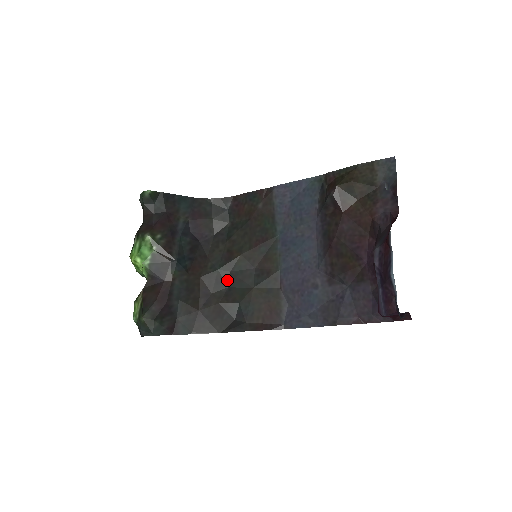
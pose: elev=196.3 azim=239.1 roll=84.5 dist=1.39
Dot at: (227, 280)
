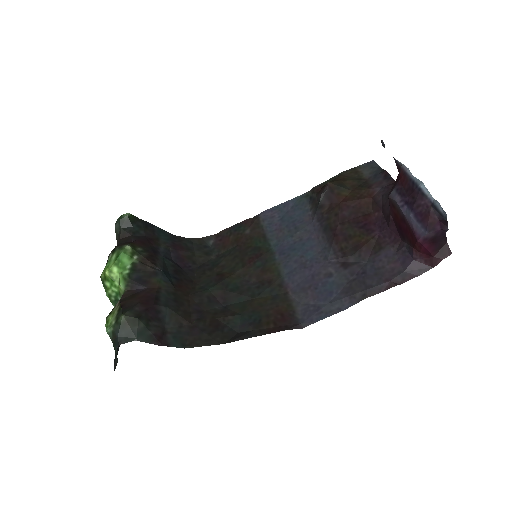
Dot at: (221, 299)
